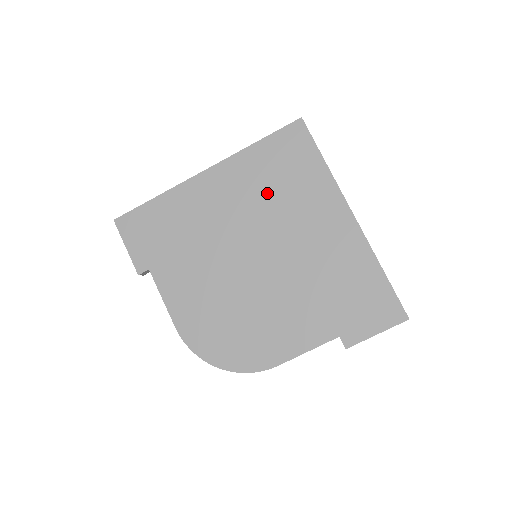
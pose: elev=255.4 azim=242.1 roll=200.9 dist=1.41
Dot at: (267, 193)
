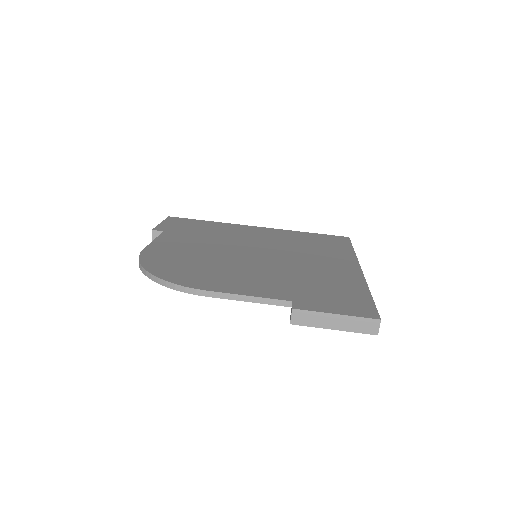
Dot at: (295, 243)
